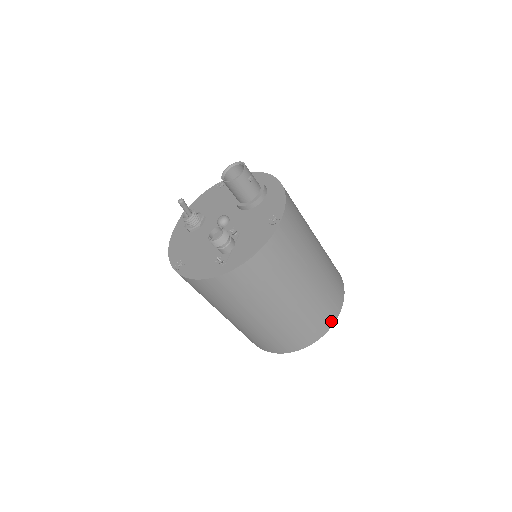
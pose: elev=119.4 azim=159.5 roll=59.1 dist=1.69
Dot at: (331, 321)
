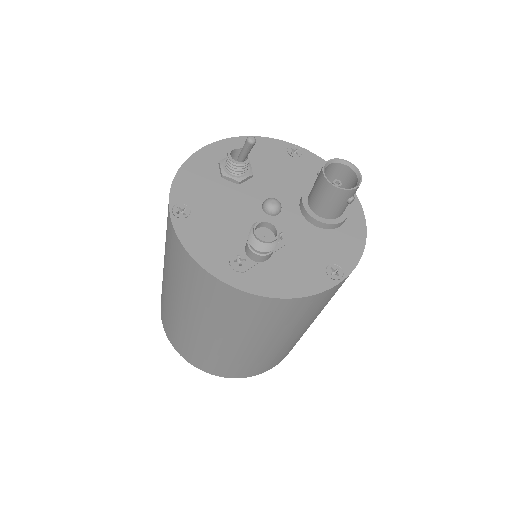
Dot at: (260, 372)
